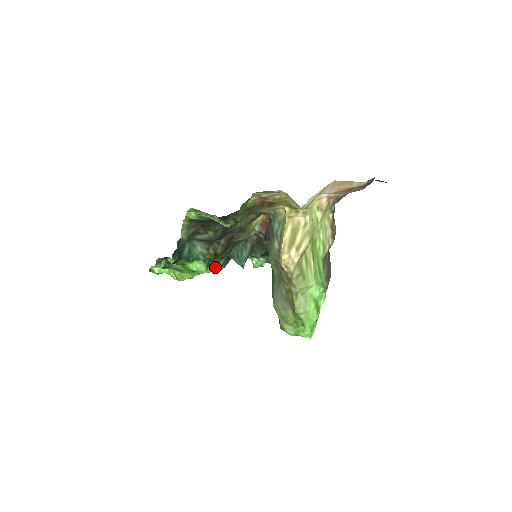
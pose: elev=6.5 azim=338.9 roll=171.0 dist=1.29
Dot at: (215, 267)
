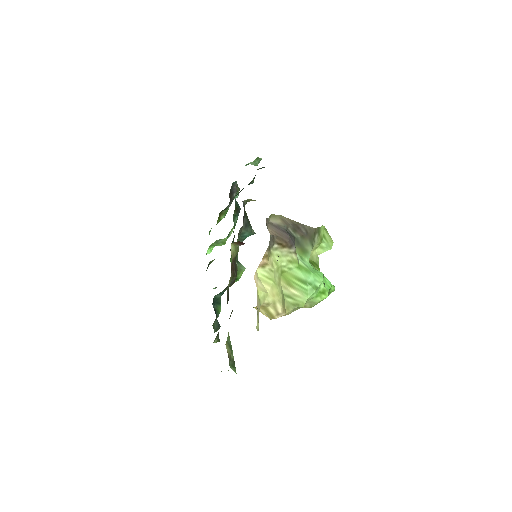
Dot at: (241, 272)
